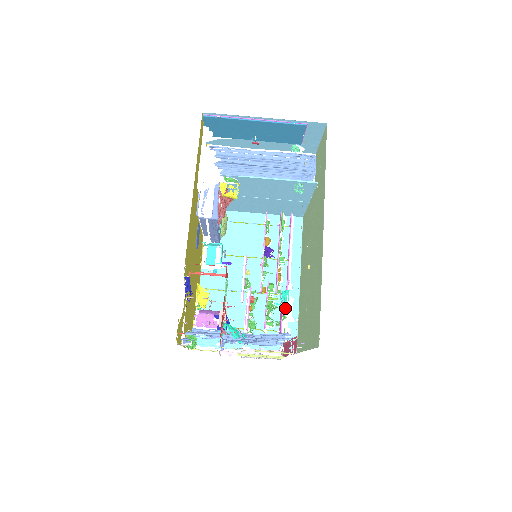
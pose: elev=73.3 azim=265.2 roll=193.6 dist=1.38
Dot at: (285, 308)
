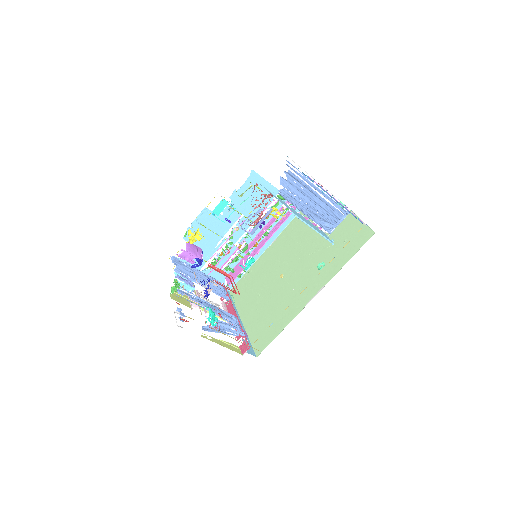
Dot at: (244, 270)
